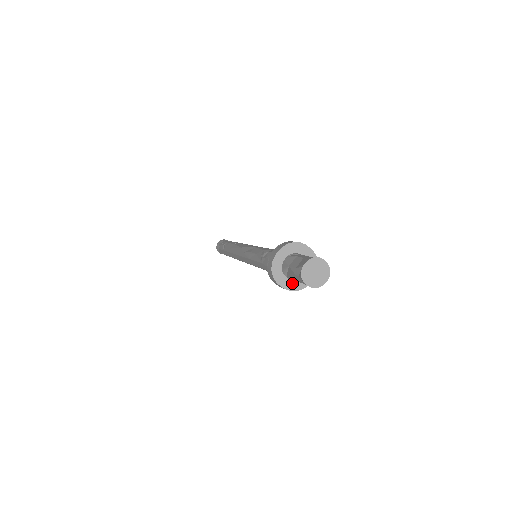
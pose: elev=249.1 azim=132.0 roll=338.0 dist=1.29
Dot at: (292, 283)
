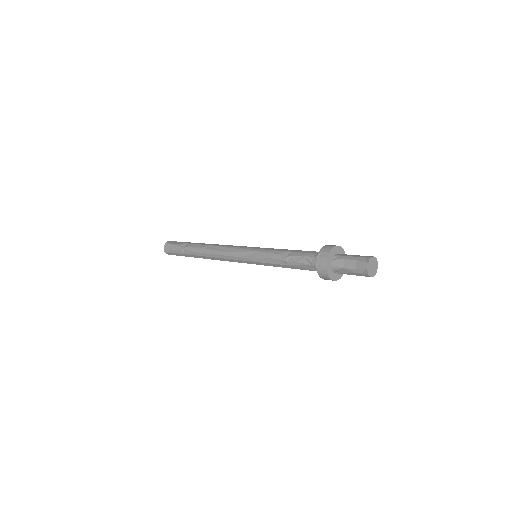
Dot at: (338, 274)
